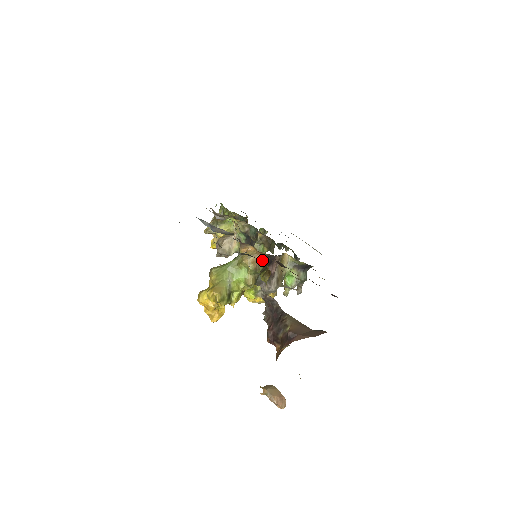
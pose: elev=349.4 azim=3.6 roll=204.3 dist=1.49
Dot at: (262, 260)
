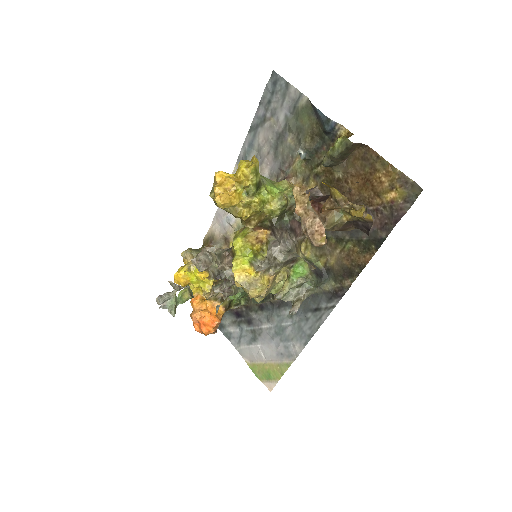
Dot at: occluded
